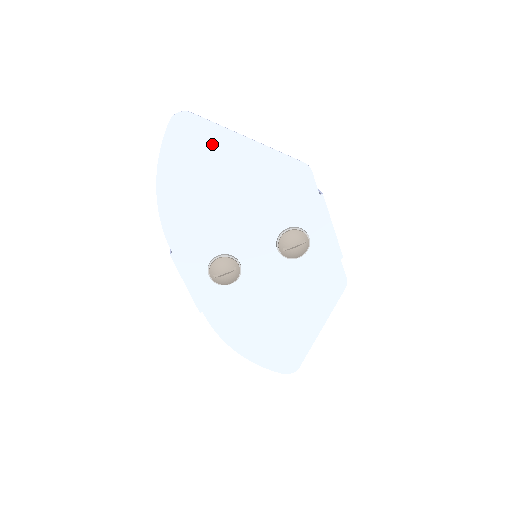
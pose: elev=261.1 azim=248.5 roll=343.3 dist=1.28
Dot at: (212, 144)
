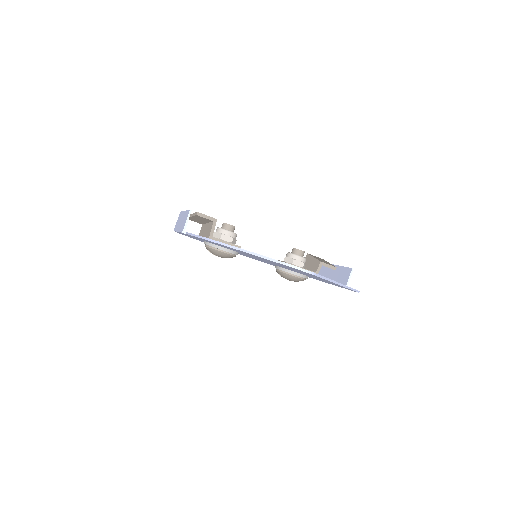
Dot at: occluded
